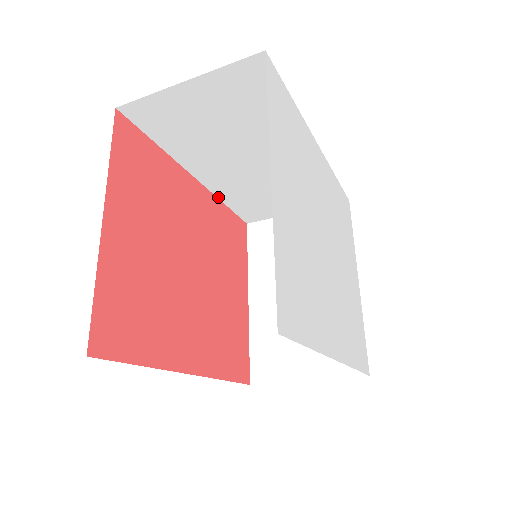
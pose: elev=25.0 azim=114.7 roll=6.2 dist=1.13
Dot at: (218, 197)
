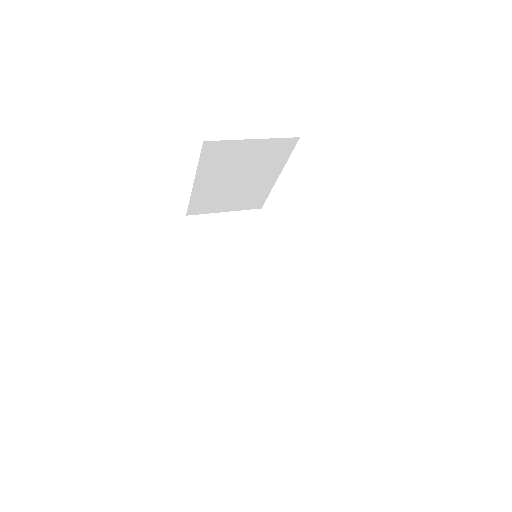
Dot at: occluded
